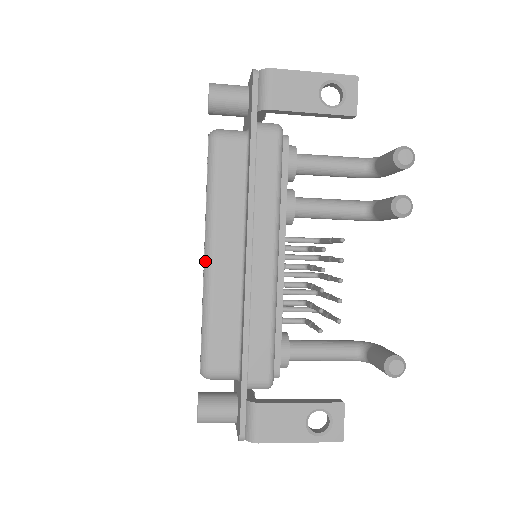
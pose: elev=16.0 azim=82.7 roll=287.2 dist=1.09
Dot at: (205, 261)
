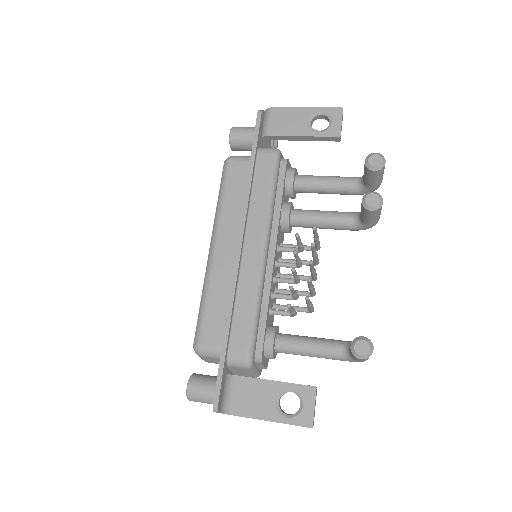
Dot at: (209, 253)
